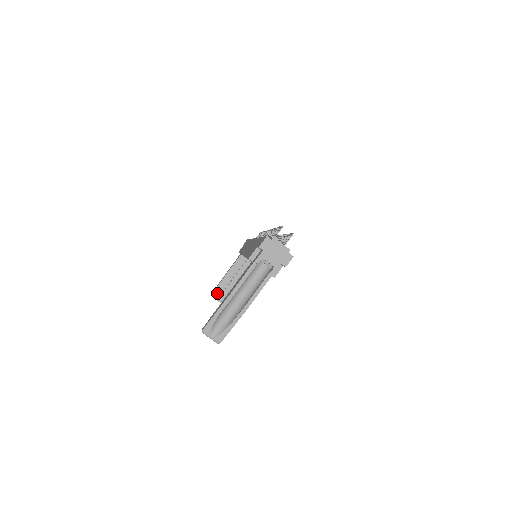
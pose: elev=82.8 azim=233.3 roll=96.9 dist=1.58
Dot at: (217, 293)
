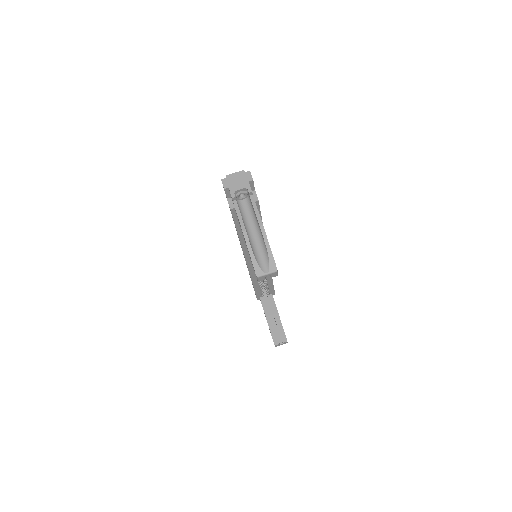
Dot at: (276, 339)
